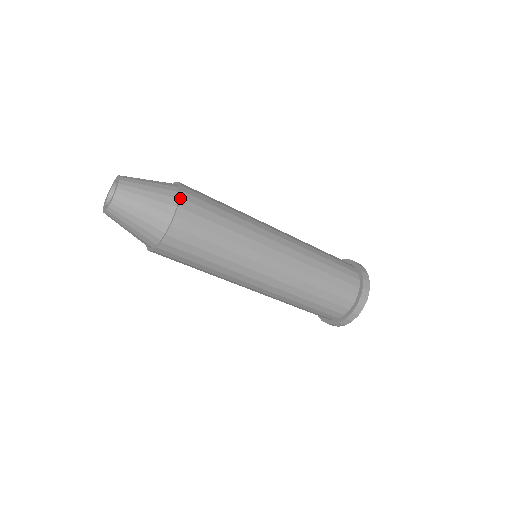
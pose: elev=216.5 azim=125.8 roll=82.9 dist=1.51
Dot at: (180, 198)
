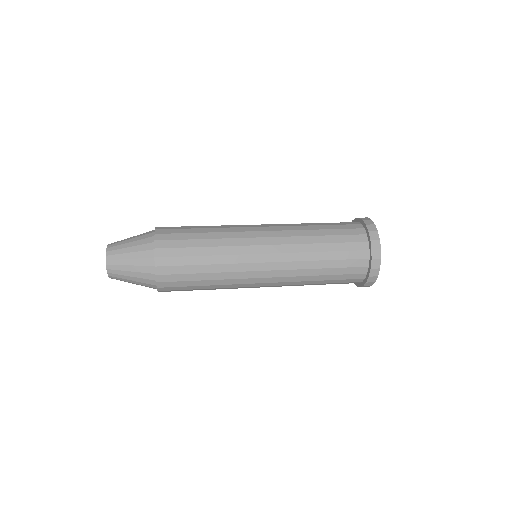
Dot at: (154, 249)
